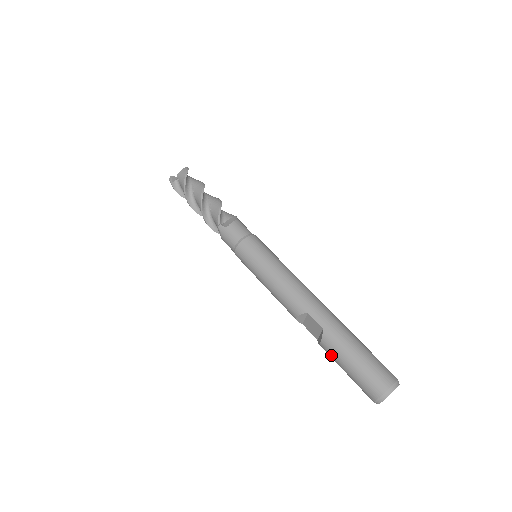
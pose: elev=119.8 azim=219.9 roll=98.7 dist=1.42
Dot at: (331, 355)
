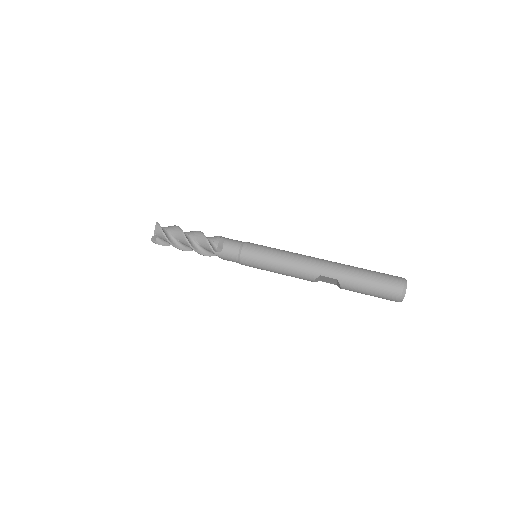
Dot at: (353, 291)
